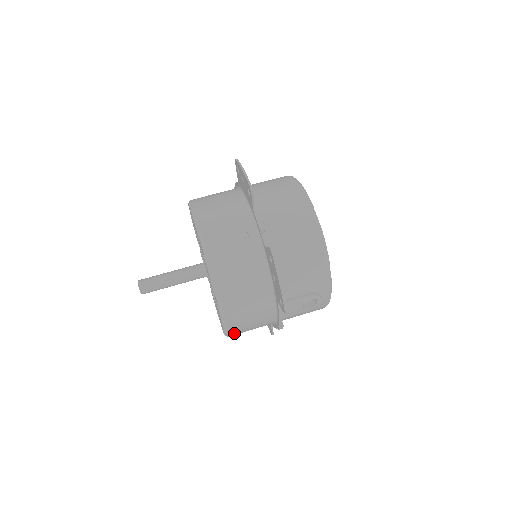
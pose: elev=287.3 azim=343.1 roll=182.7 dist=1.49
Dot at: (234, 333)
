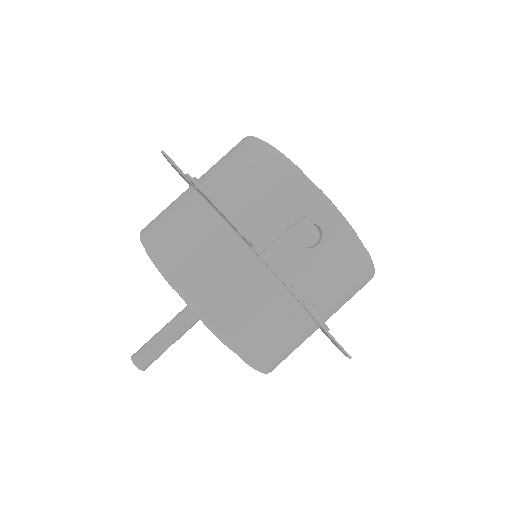
Dot at: (246, 345)
